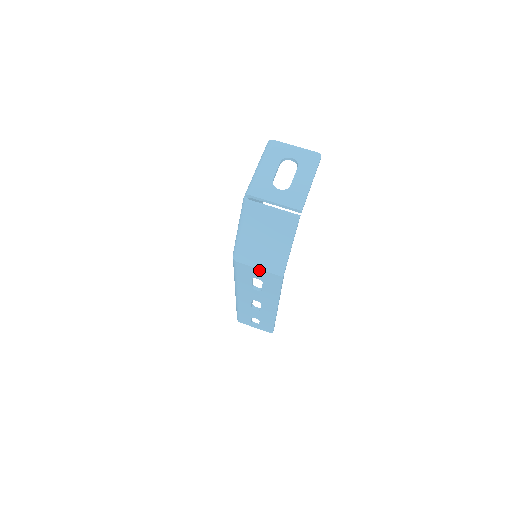
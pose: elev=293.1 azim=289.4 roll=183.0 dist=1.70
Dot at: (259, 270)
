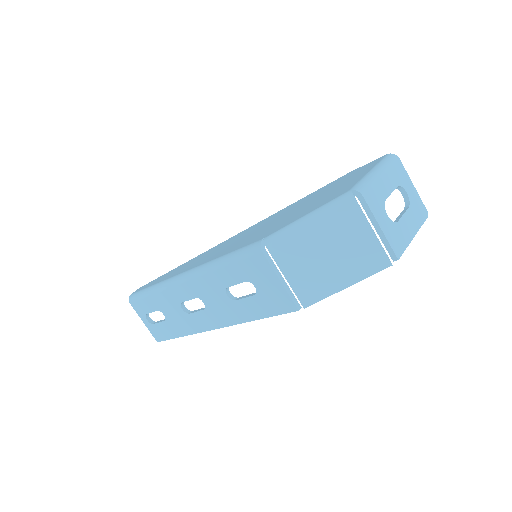
Dot at: (278, 281)
